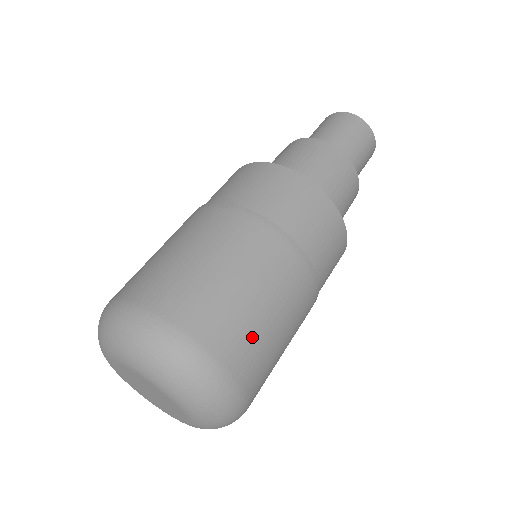
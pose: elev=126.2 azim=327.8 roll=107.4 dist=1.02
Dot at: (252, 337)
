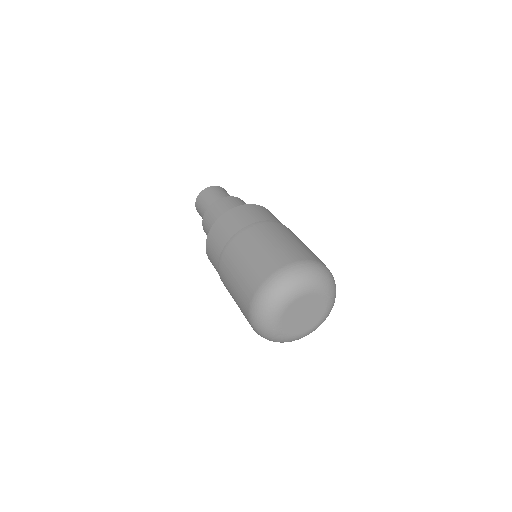
Dot at: occluded
